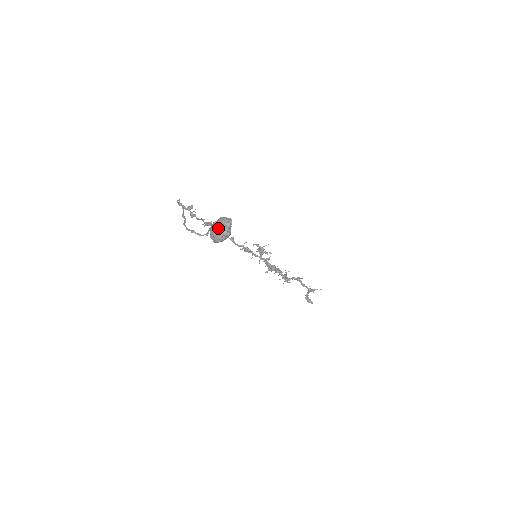
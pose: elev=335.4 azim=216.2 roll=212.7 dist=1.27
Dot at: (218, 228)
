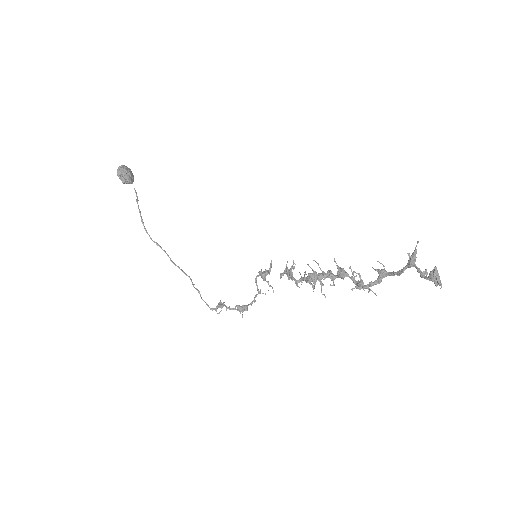
Dot at: occluded
